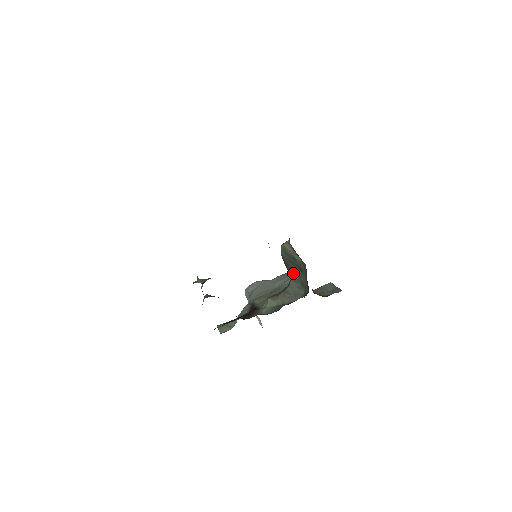
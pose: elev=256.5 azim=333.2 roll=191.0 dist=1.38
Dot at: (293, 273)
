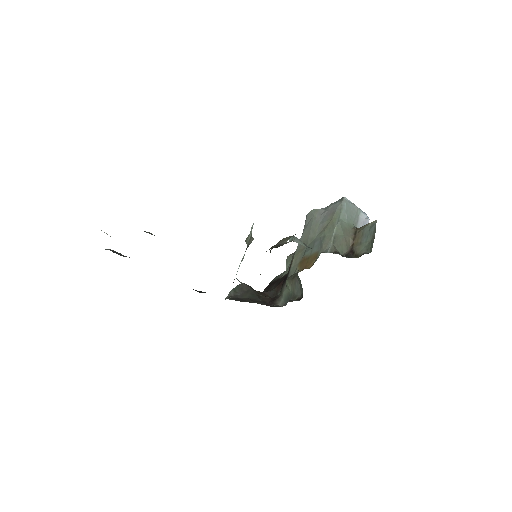
Dot at: occluded
